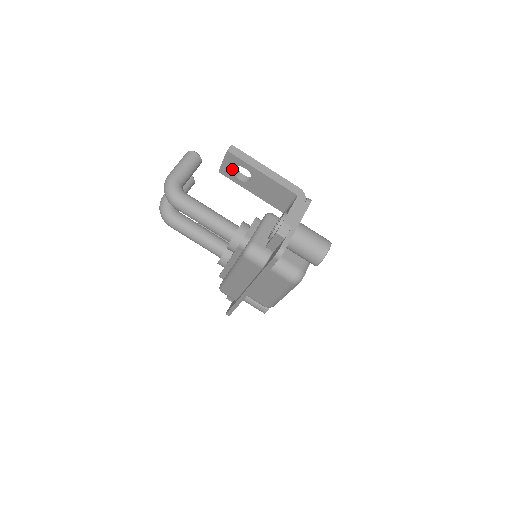
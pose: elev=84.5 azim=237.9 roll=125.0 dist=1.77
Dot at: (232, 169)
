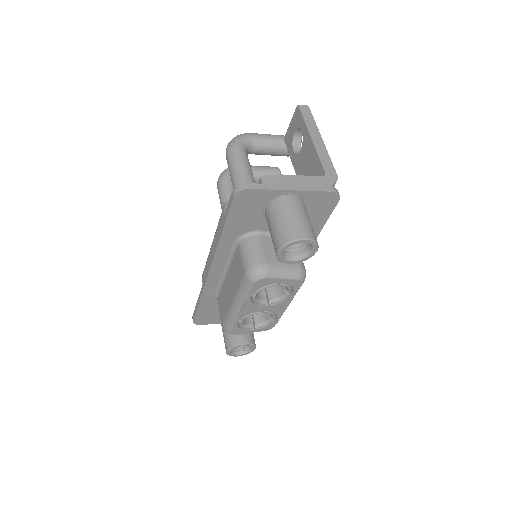
Dot at: (293, 133)
